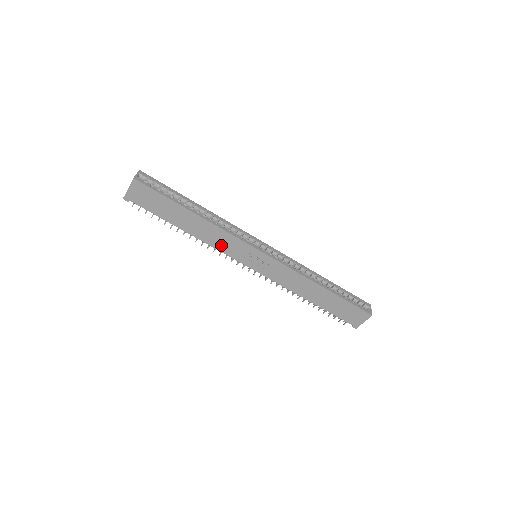
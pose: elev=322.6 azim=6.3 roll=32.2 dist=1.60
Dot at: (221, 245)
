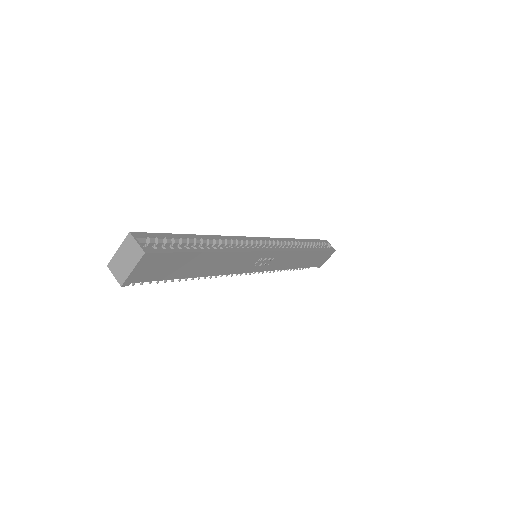
Dot at: (233, 268)
